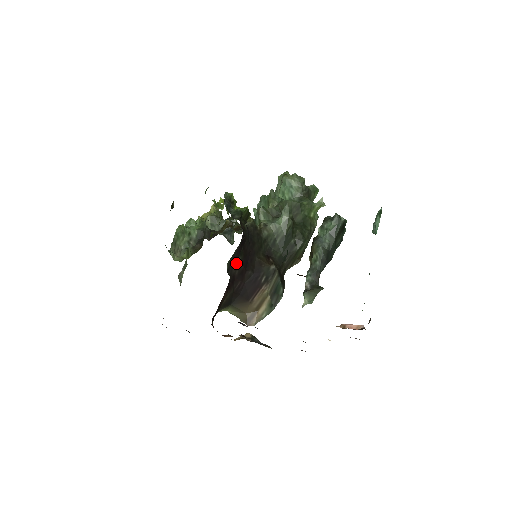
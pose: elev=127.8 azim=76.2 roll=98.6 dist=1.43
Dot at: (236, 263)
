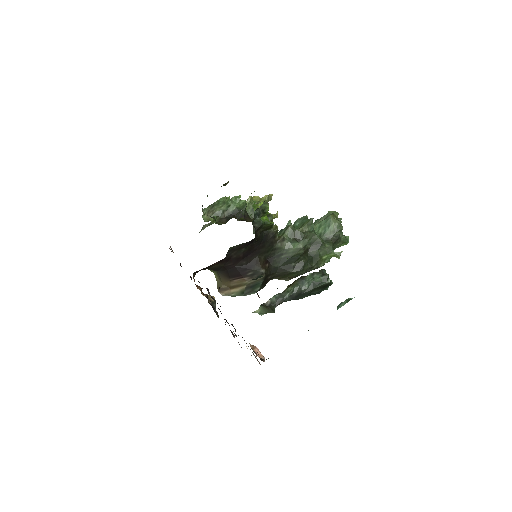
Dot at: (239, 250)
